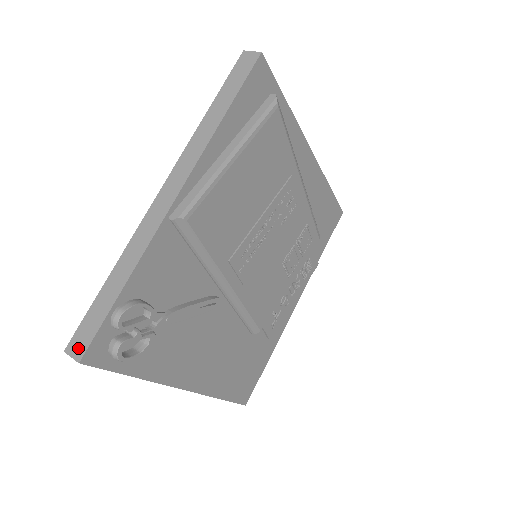
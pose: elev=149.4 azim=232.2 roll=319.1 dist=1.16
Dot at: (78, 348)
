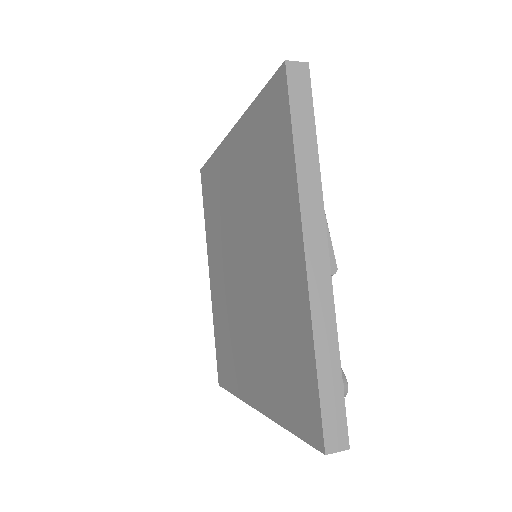
Dot at: (339, 440)
